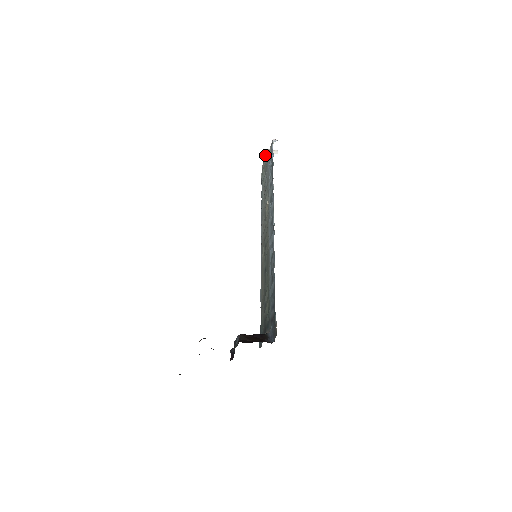
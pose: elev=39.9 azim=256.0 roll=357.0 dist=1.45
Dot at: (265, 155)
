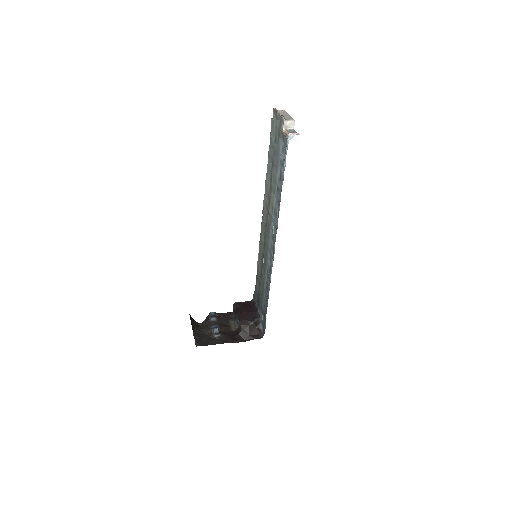
Dot at: (278, 114)
